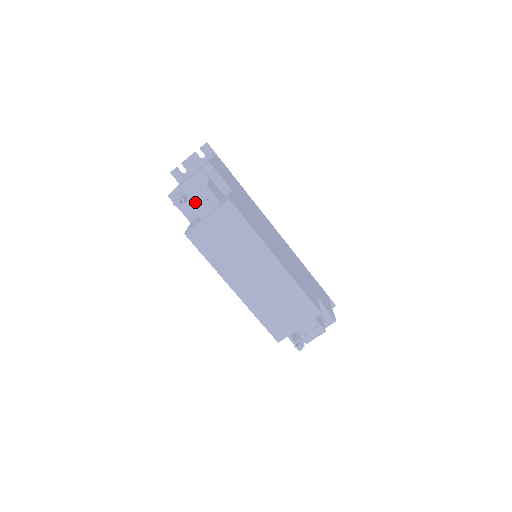
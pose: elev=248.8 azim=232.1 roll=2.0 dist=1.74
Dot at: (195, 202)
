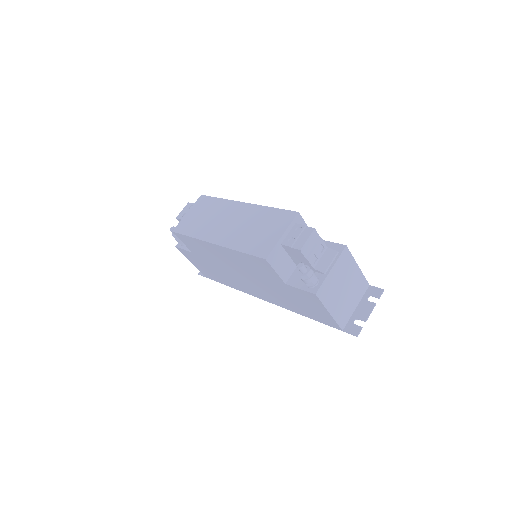
Dot at: (181, 215)
